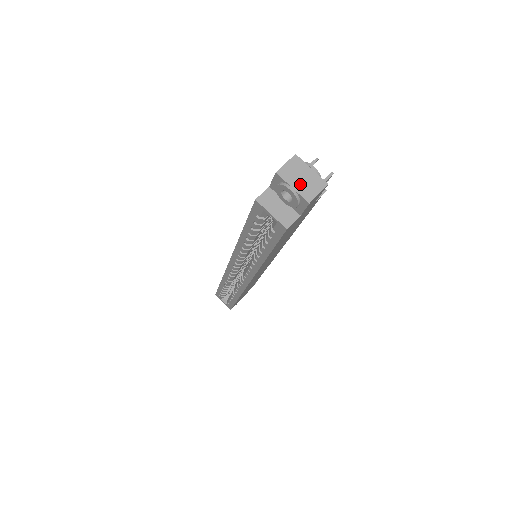
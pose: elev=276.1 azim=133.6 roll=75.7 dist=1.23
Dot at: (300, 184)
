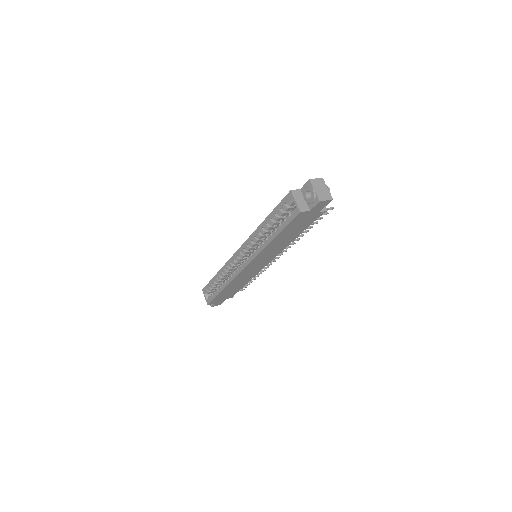
Dot at: (319, 191)
